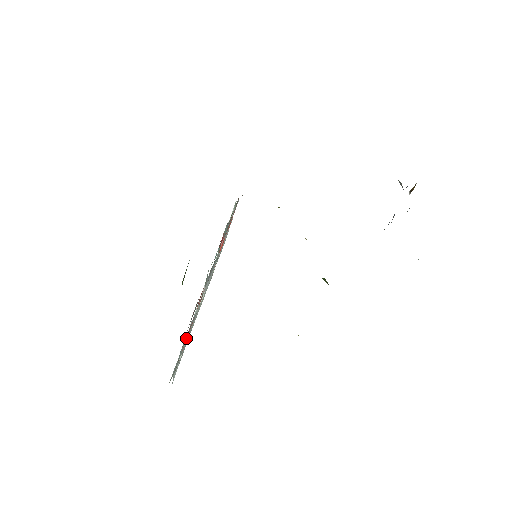
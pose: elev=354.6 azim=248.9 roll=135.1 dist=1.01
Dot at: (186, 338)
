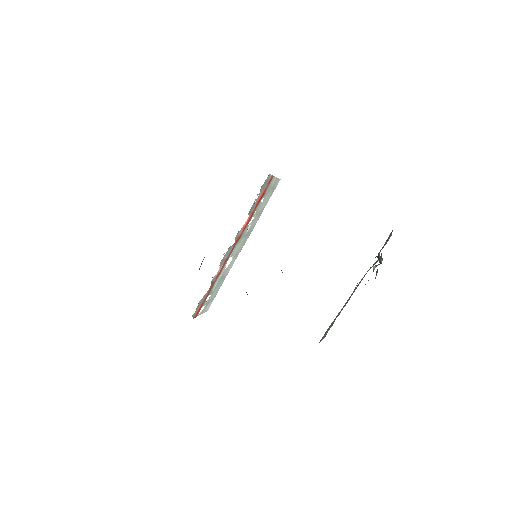
Dot at: (201, 304)
